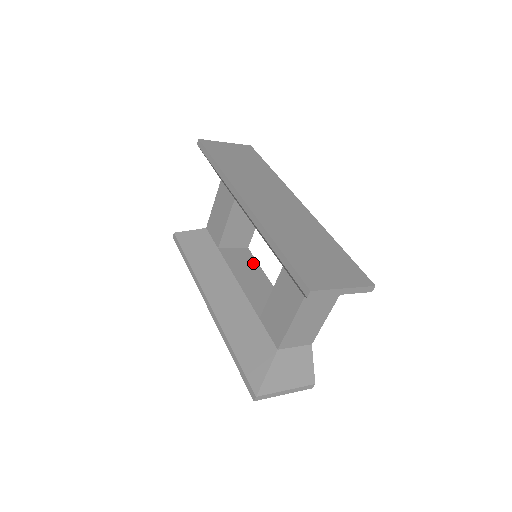
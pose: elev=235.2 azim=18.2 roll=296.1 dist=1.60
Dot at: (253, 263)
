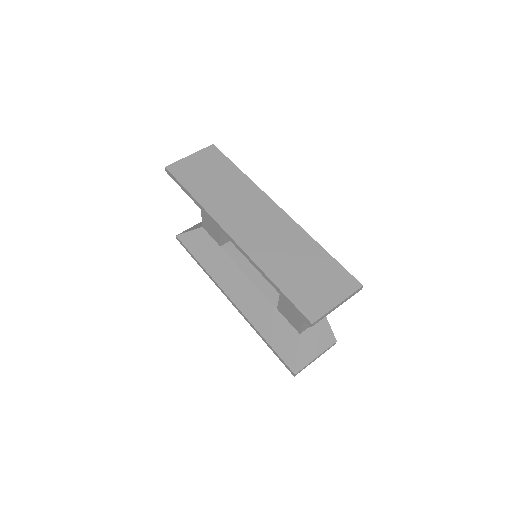
Dot at: occluded
